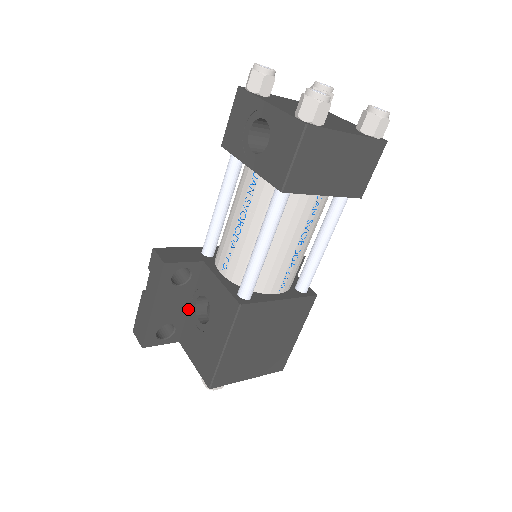
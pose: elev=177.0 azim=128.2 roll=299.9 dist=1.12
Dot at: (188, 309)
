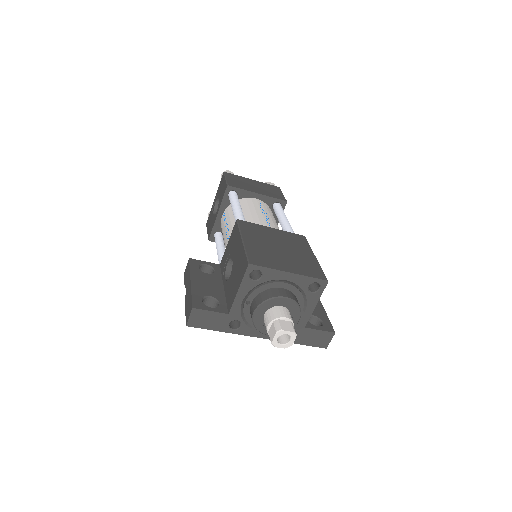
Dot at: (224, 291)
